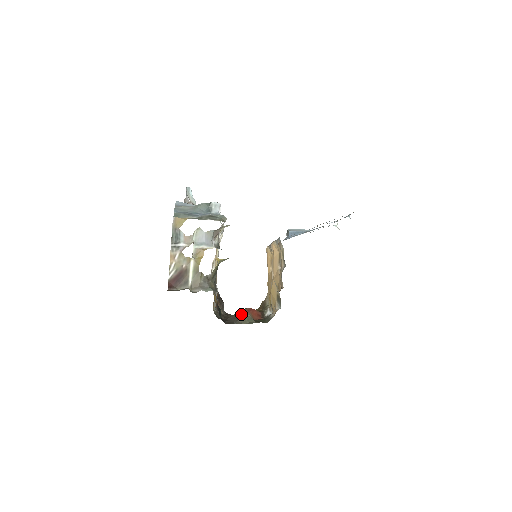
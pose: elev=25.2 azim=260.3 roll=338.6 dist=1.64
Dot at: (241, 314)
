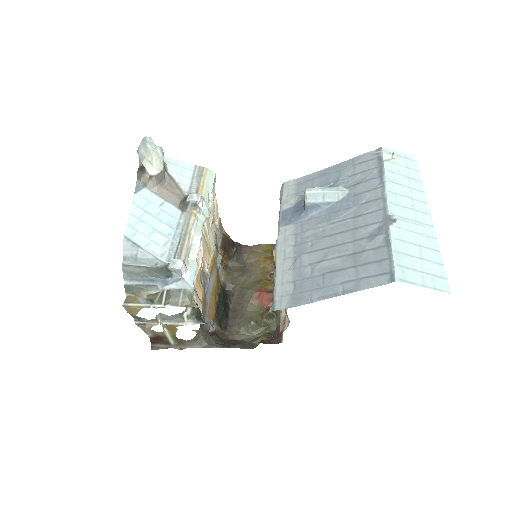
Dot at: (248, 304)
